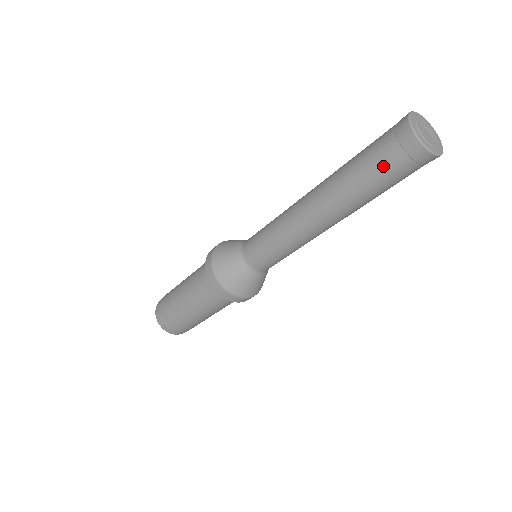
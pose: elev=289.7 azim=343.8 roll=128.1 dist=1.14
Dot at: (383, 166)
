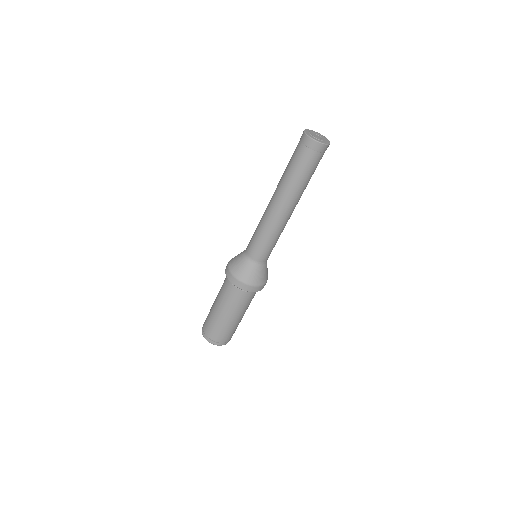
Dot at: (302, 161)
